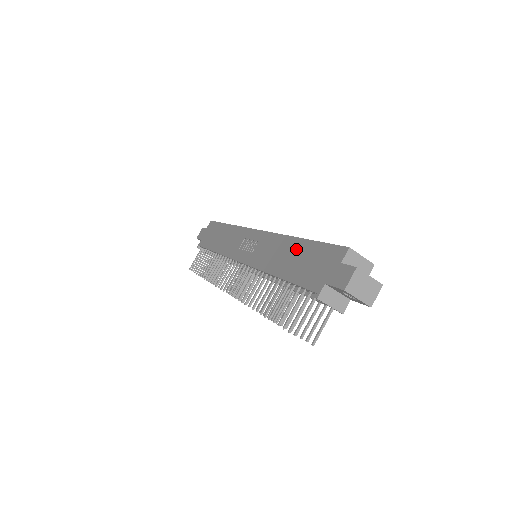
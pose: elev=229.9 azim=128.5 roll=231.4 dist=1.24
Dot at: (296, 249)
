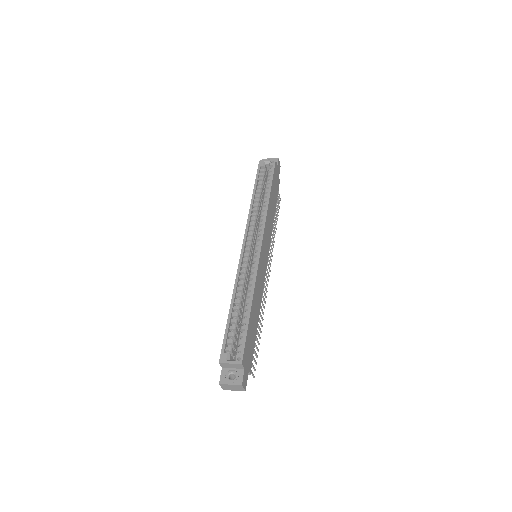
Dot at: occluded
